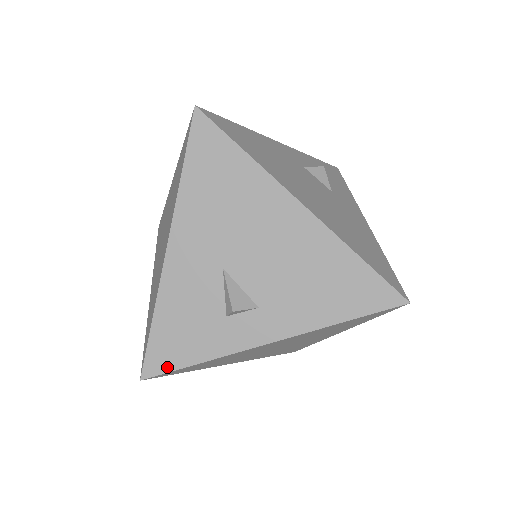
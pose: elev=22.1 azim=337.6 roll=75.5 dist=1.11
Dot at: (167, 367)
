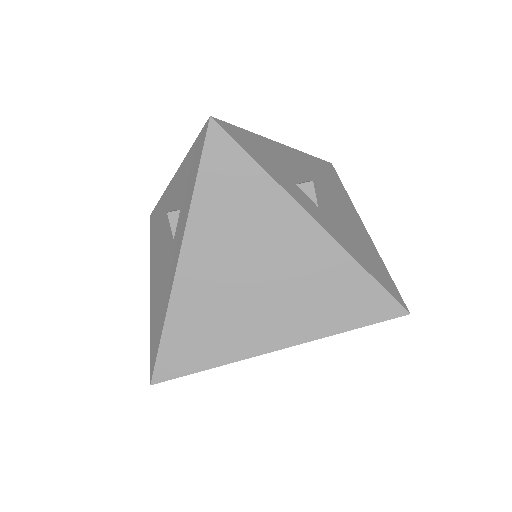
Dot at: (236, 139)
